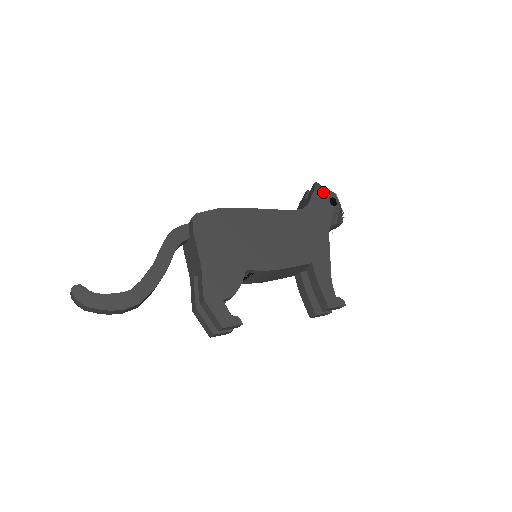
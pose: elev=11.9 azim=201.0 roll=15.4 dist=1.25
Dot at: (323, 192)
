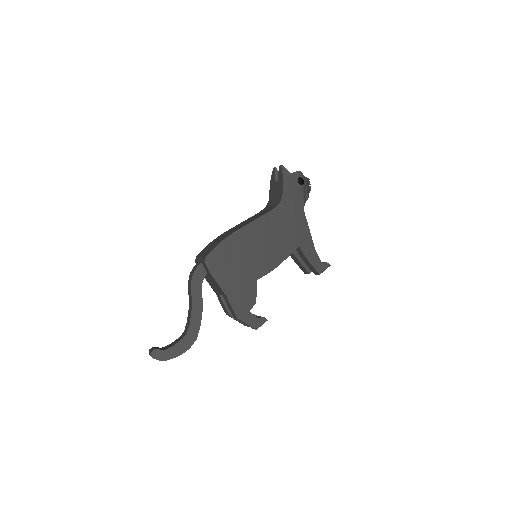
Dot at: (291, 176)
